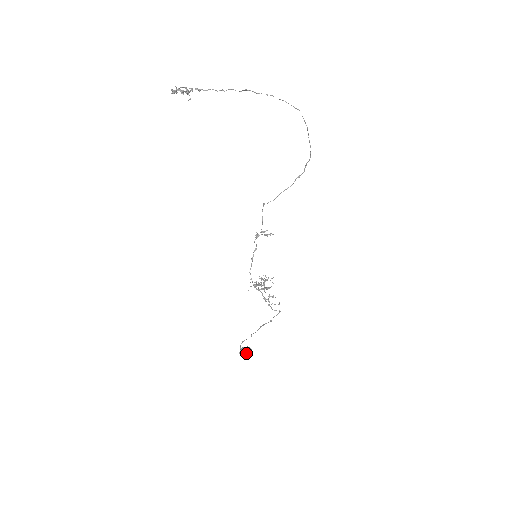
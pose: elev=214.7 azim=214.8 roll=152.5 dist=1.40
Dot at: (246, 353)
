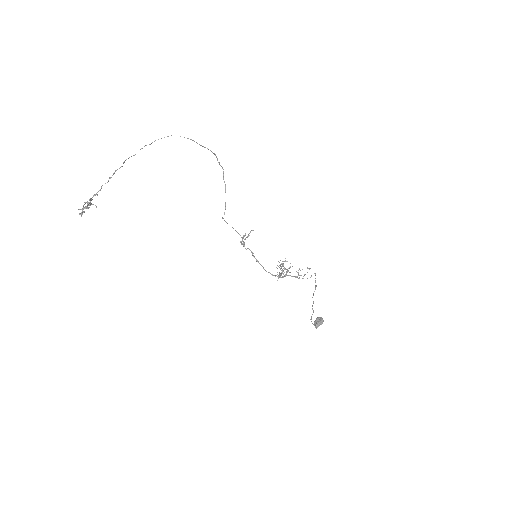
Dot at: (320, 323)
